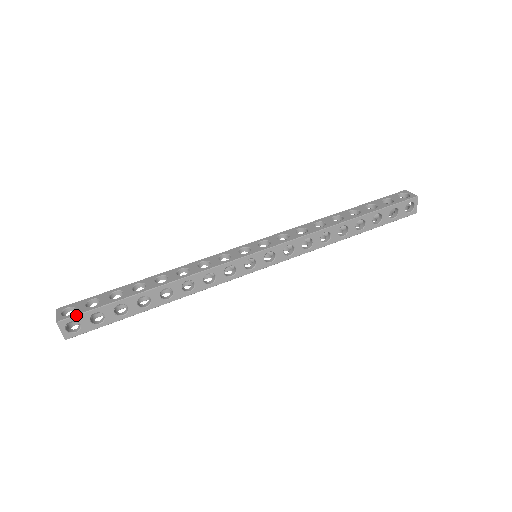
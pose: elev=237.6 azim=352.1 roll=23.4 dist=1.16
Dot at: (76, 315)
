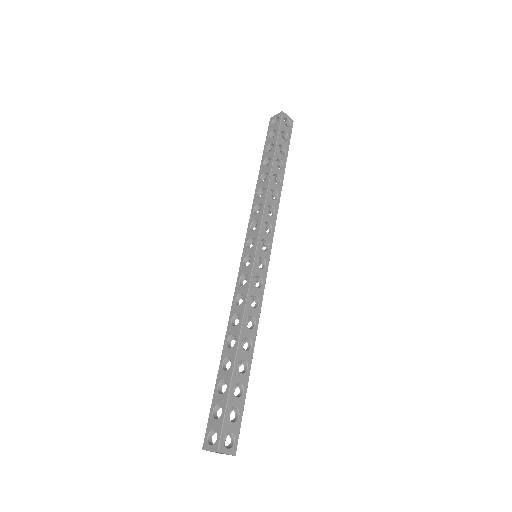
Dot at: occluded
